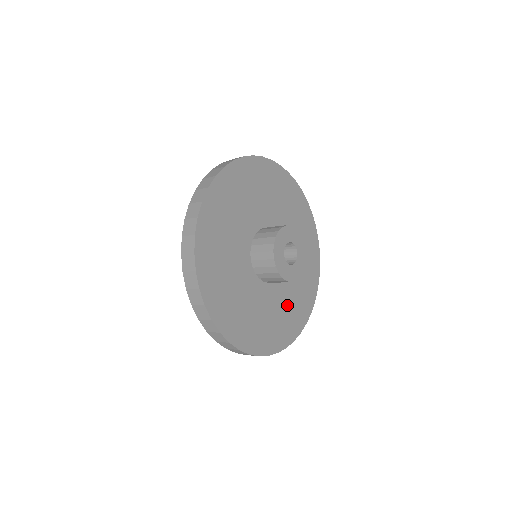
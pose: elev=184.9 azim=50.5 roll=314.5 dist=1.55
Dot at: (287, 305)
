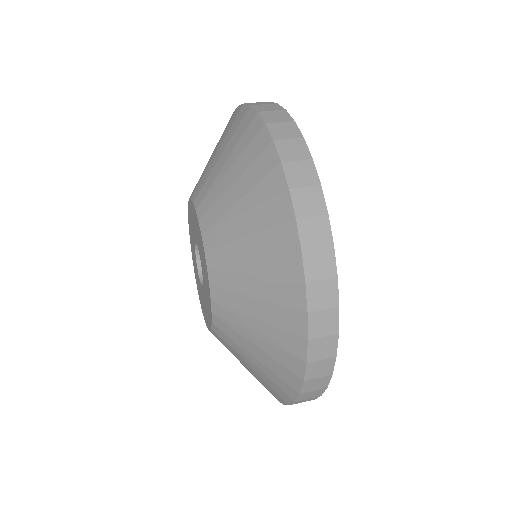
Dot at: occluded
